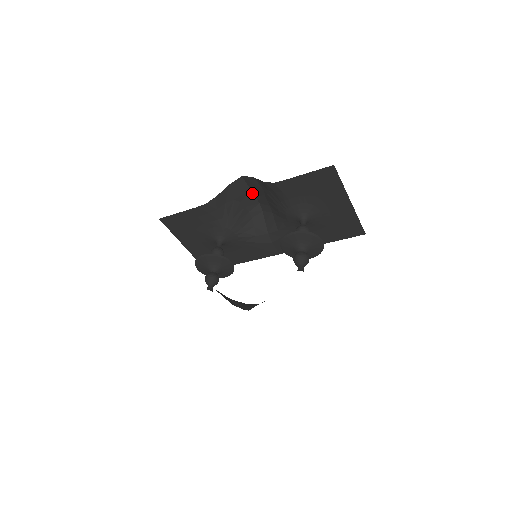
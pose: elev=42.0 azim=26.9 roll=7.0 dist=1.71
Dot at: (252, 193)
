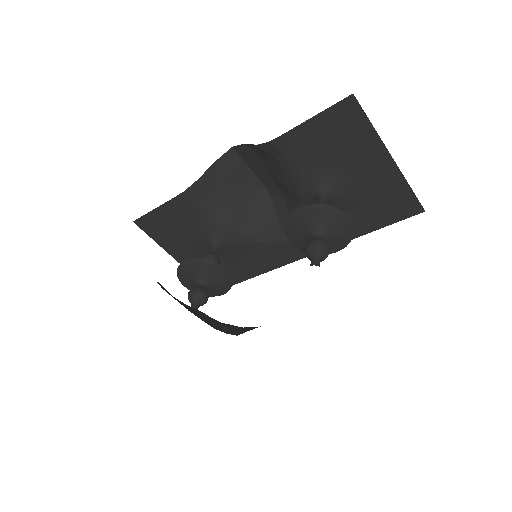
Dot at: (252, 172)
